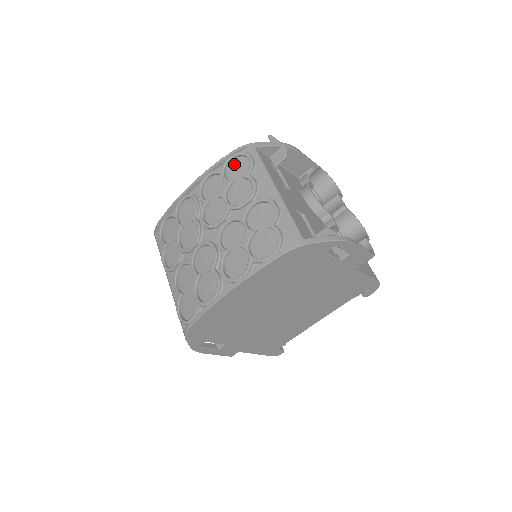
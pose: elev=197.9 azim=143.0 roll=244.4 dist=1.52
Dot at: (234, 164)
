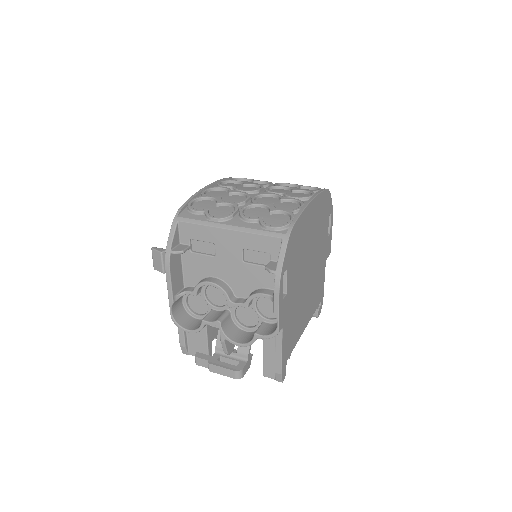
Dot at: occluded
